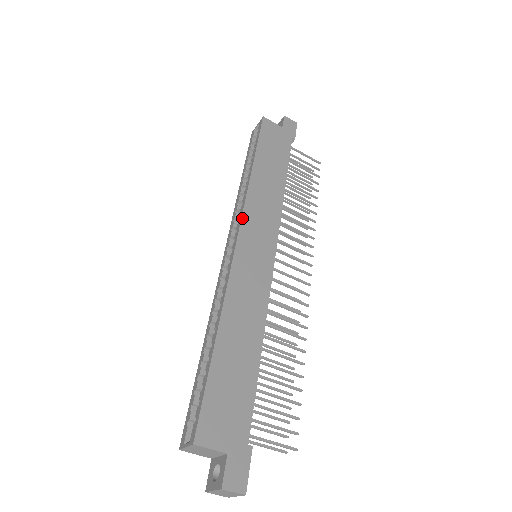
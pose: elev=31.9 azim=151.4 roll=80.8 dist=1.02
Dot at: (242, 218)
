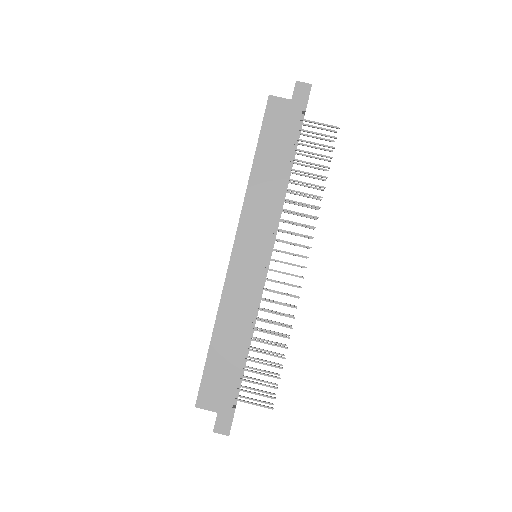
Dot at: (237, 229)
